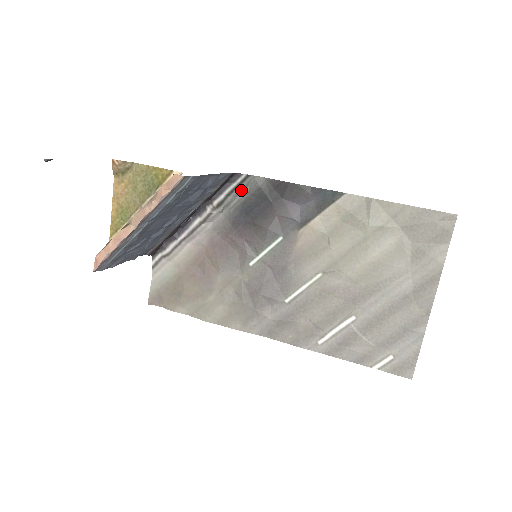
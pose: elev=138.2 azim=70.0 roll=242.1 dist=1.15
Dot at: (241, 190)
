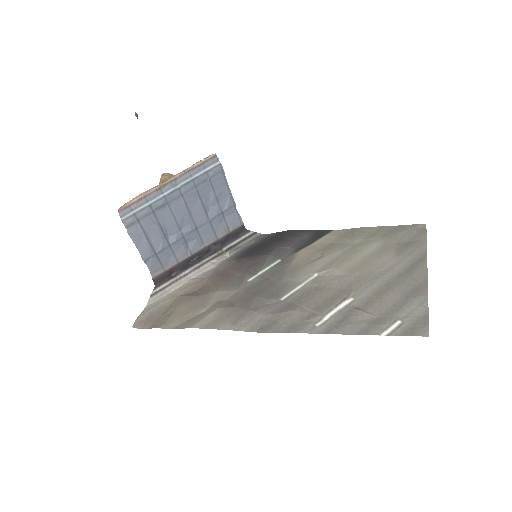
Dot at: (248, 242)
